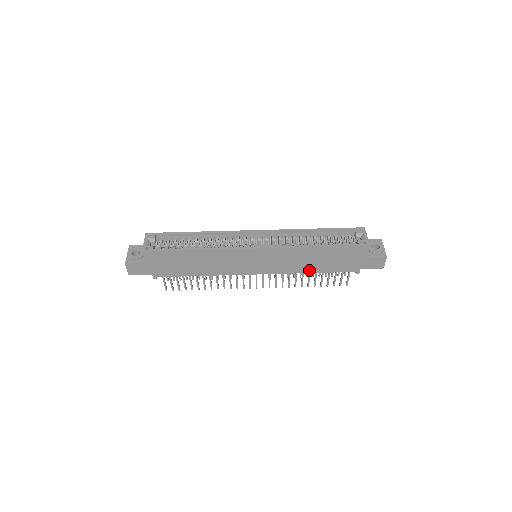
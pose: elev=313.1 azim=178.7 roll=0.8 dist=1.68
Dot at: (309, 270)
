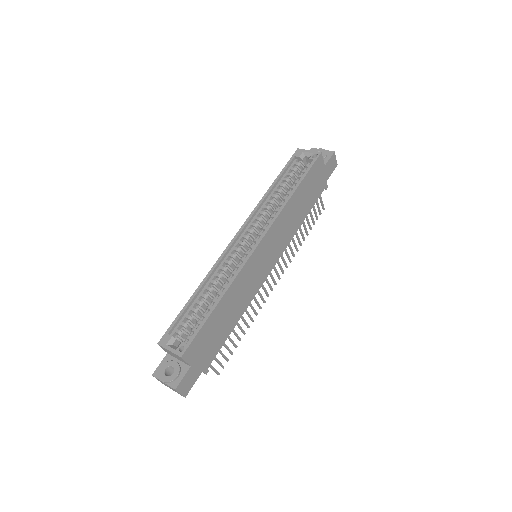
Dot at: (300, 221)
